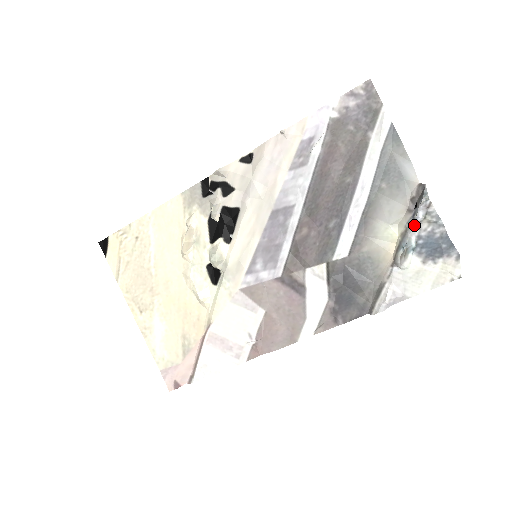
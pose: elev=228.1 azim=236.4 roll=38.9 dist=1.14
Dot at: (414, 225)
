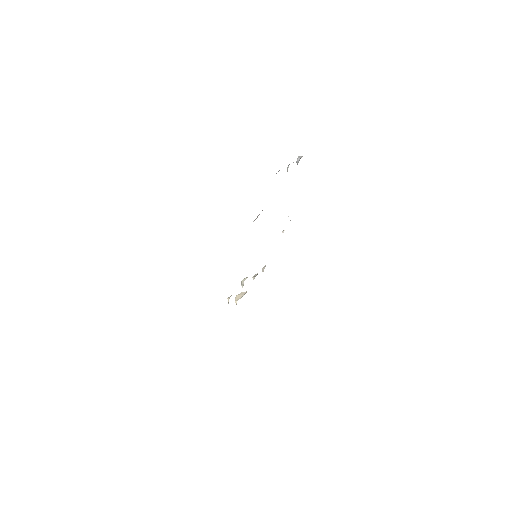
Dot at: occluded
